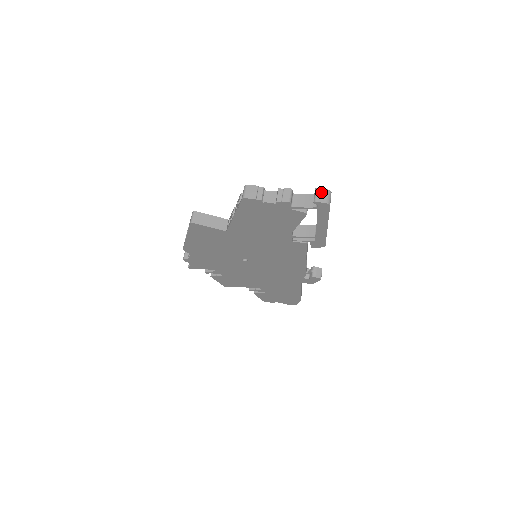
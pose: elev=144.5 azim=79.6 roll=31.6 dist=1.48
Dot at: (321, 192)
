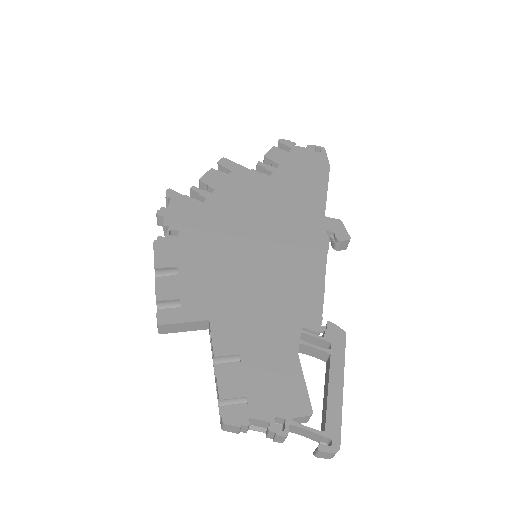
Dot at: (325, 454)
